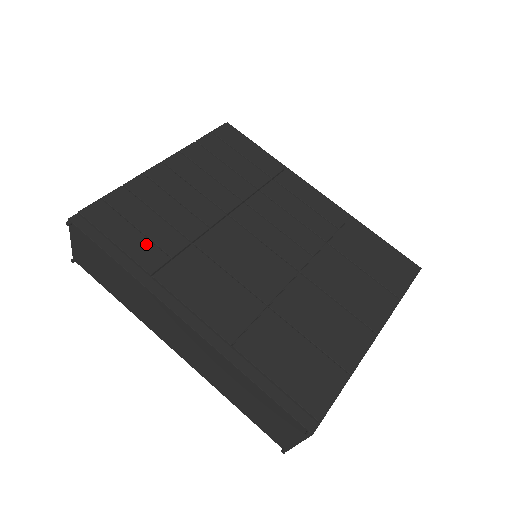
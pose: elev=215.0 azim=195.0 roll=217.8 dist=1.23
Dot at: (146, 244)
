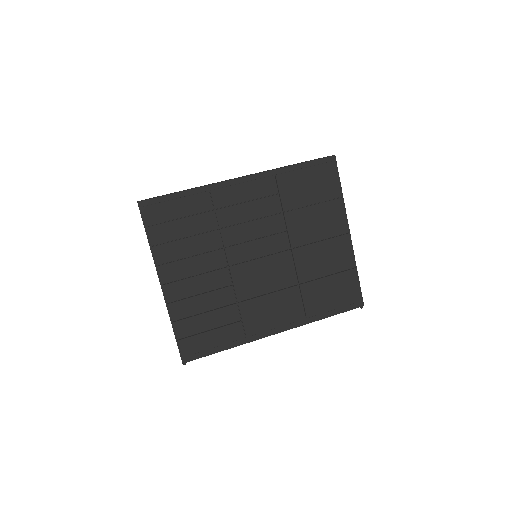
Dot at: (224, 330)
